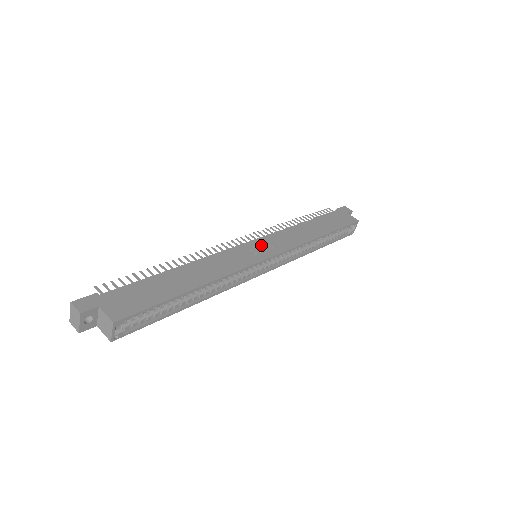
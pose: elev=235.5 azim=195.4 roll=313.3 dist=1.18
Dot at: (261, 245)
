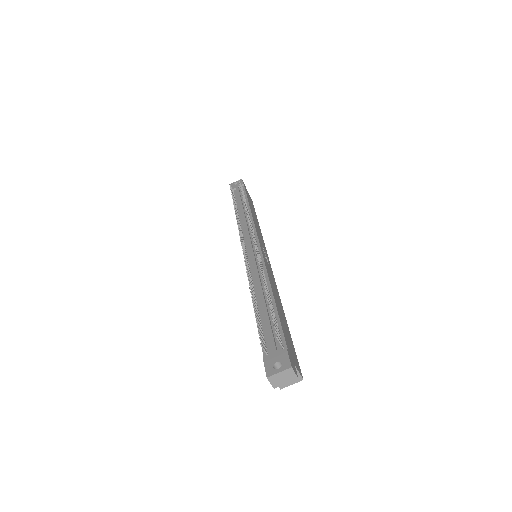
Dot at: occluded
